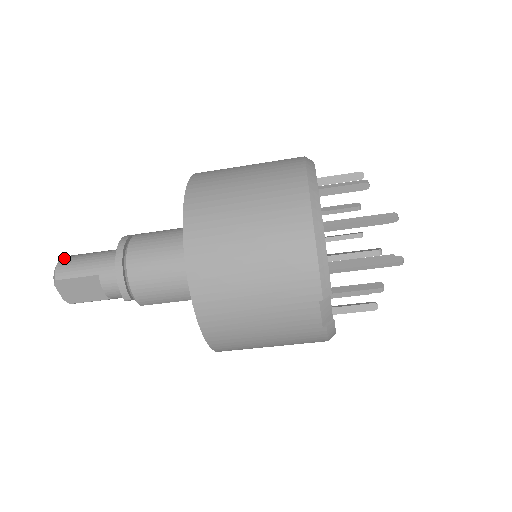
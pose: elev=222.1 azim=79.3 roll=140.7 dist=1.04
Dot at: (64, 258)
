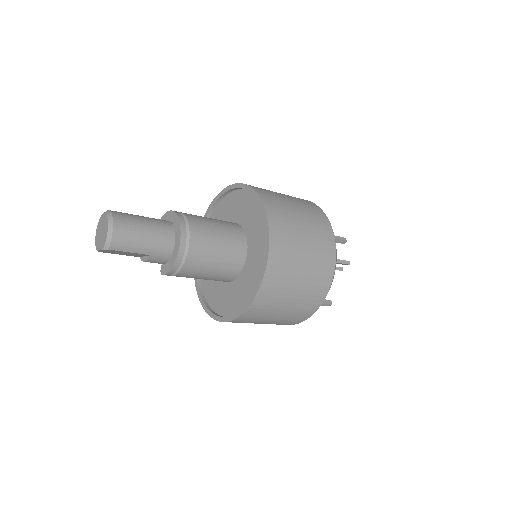
Dot at: (117, 226)
